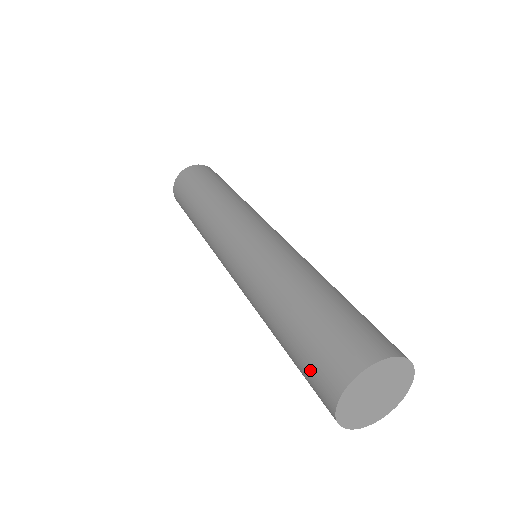
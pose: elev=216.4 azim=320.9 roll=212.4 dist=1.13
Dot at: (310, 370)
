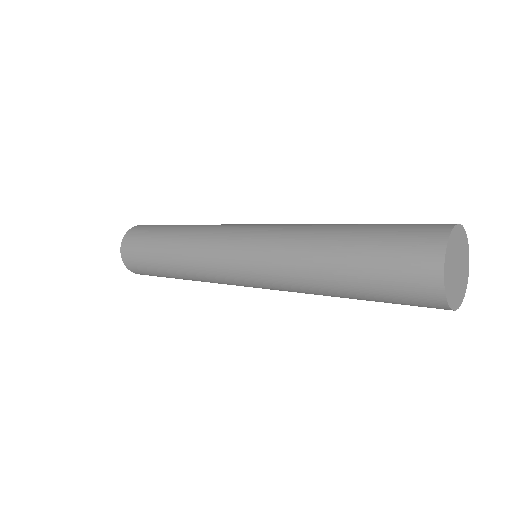
Dot at: (400, 243)
